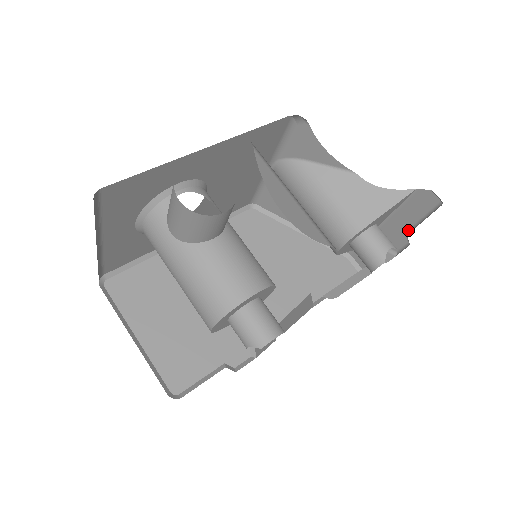
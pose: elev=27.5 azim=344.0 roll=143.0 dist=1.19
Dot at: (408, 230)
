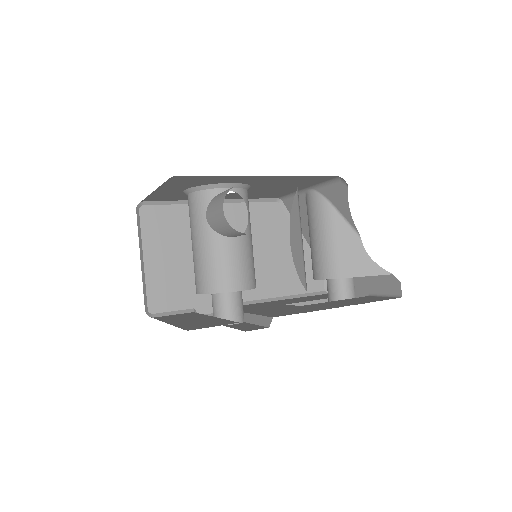
Dot at: (372, 293)
